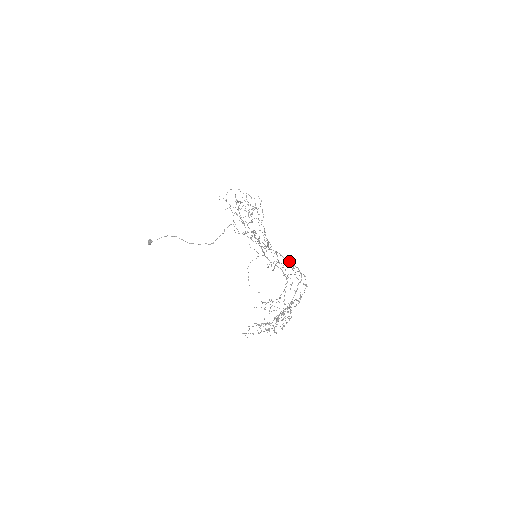
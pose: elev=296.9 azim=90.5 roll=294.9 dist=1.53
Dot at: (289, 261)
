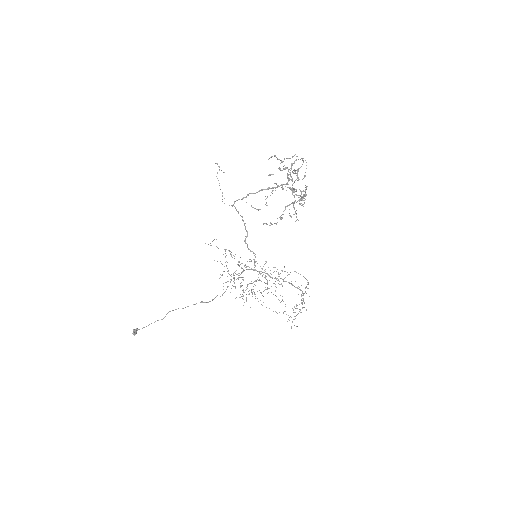
Dot at: occluded
